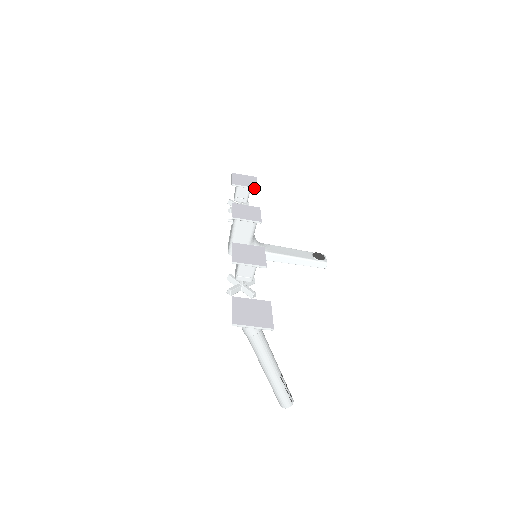
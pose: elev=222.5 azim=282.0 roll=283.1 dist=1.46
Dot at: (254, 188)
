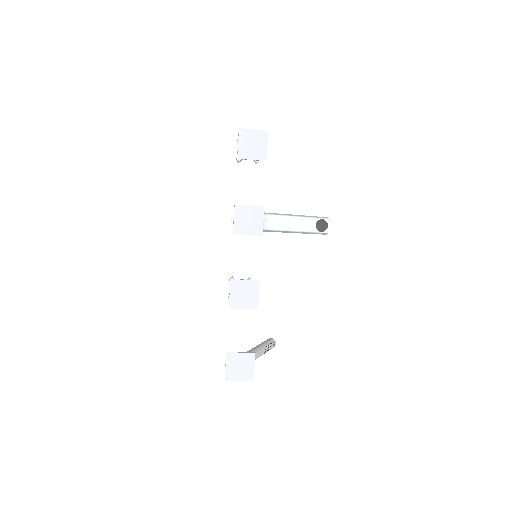
Dot at: occluded
